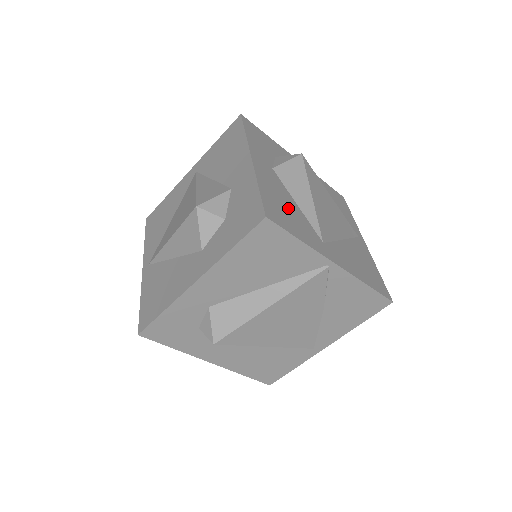
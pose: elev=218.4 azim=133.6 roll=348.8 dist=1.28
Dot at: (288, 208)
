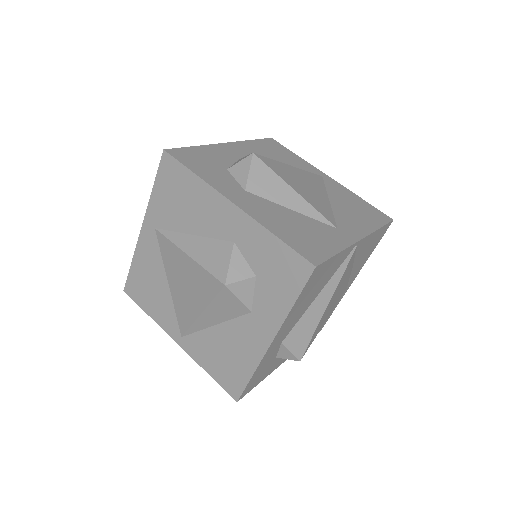
Dot at: (299, 227)
